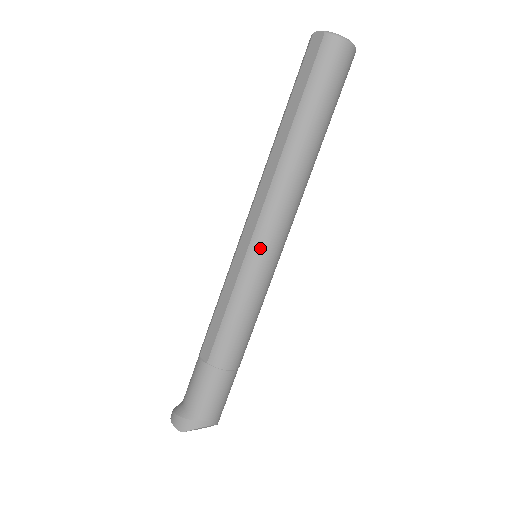
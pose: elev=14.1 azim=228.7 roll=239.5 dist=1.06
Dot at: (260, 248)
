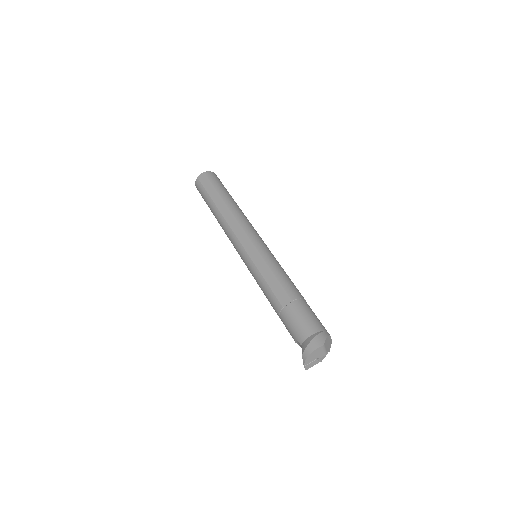
Dot at: (258, 240)
